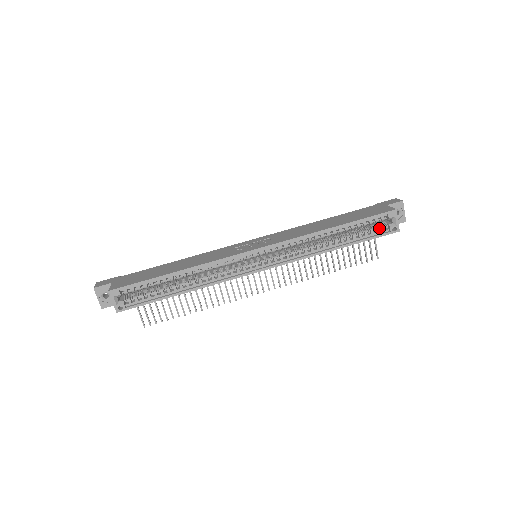
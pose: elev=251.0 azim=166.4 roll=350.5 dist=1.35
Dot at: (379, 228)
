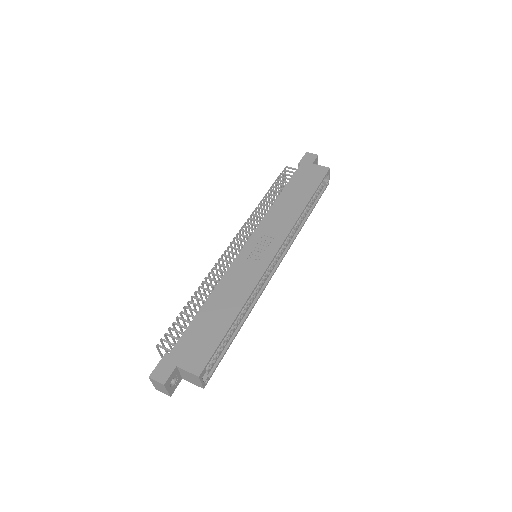
Dot at: (320, 187)
